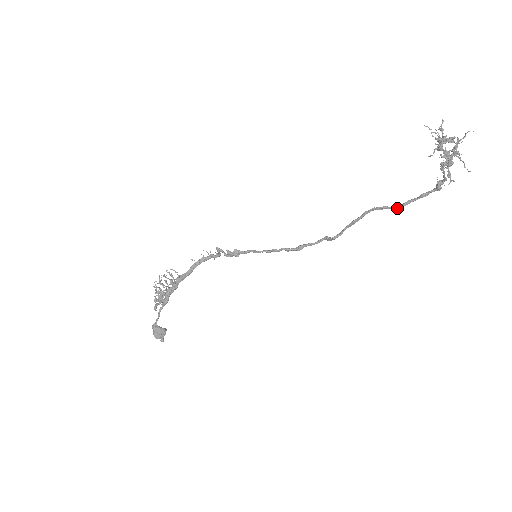
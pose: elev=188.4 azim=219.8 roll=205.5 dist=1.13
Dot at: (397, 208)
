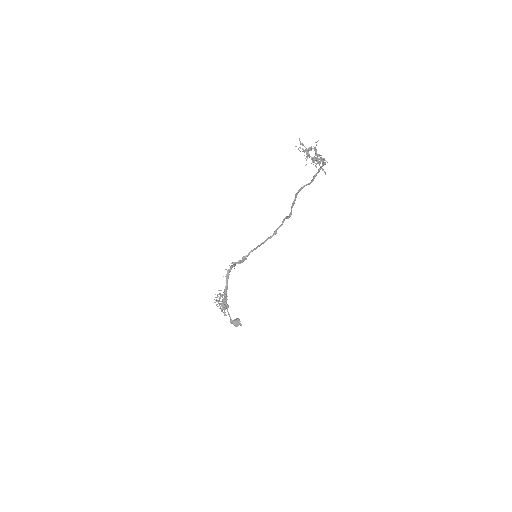
Dot at: occluded
